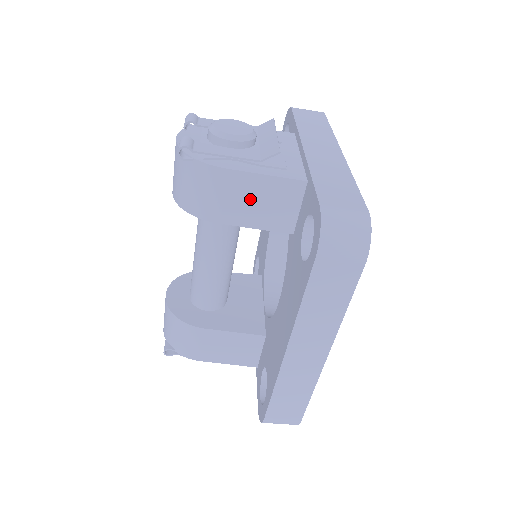
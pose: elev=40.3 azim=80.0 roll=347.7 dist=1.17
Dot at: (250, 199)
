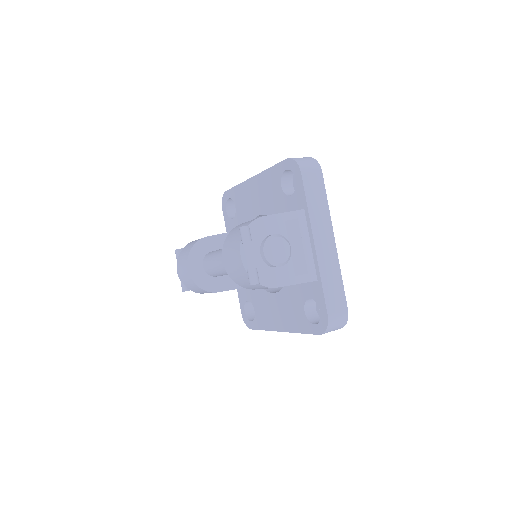
Dot at: occluded
